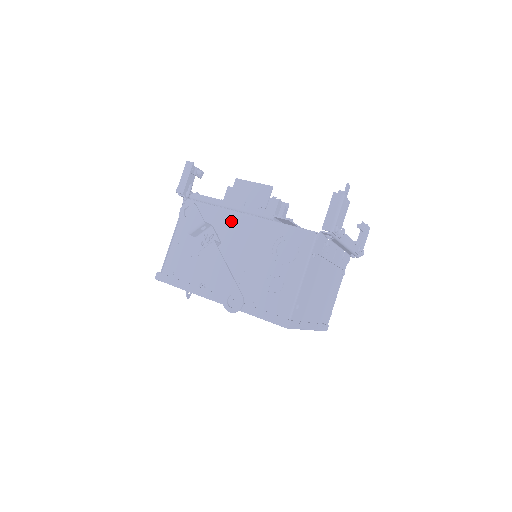
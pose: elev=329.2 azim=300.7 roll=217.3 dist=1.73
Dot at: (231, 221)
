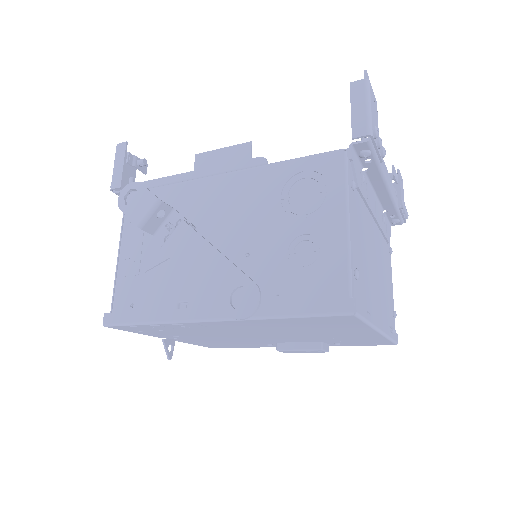
Dot at: (202, 192)
